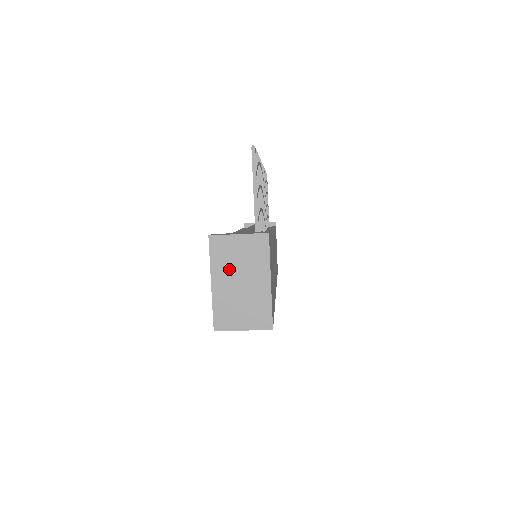
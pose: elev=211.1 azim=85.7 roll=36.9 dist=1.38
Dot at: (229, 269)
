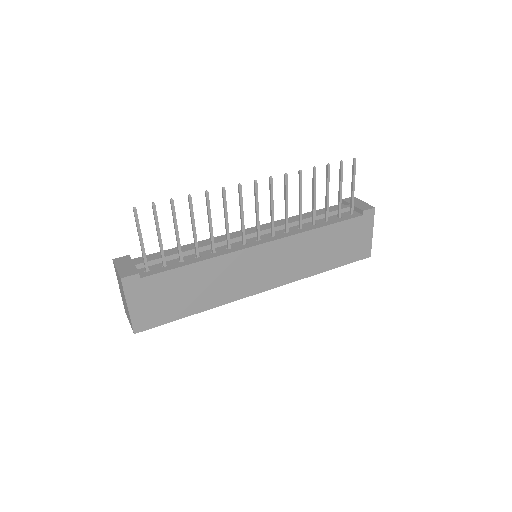
Dot at: occluded
